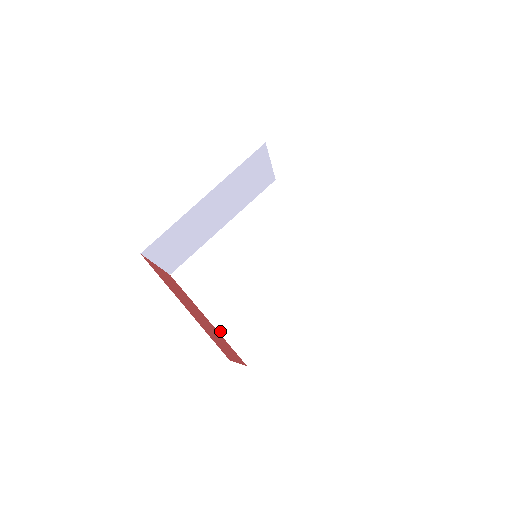
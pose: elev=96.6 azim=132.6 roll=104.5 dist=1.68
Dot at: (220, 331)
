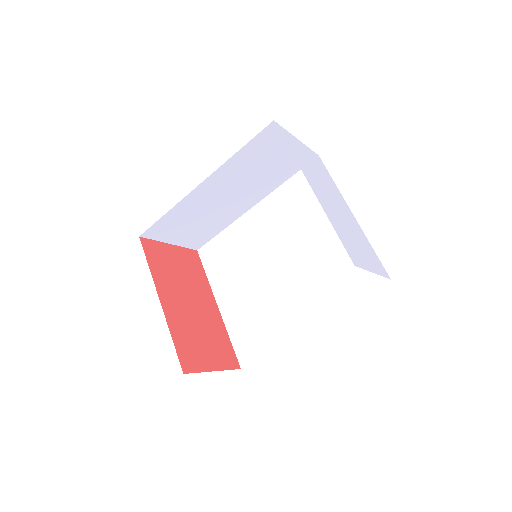
Dot at: (226, 323)
